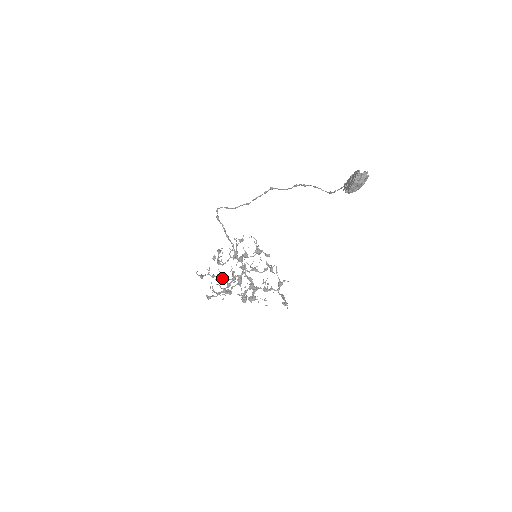
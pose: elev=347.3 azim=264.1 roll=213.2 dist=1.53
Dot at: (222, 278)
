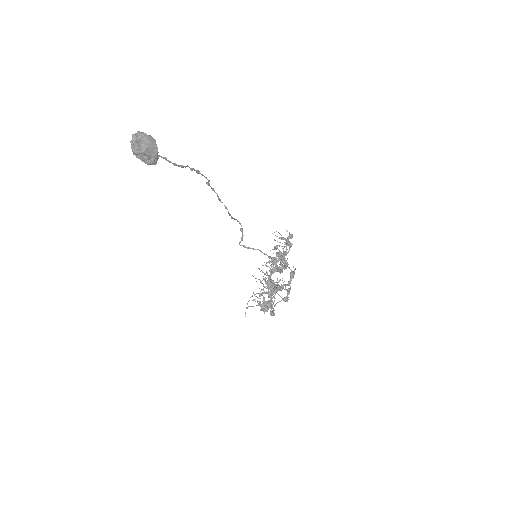
Dot at: occluded
